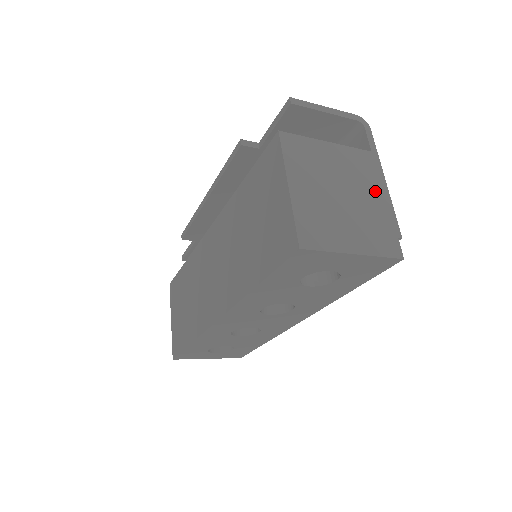
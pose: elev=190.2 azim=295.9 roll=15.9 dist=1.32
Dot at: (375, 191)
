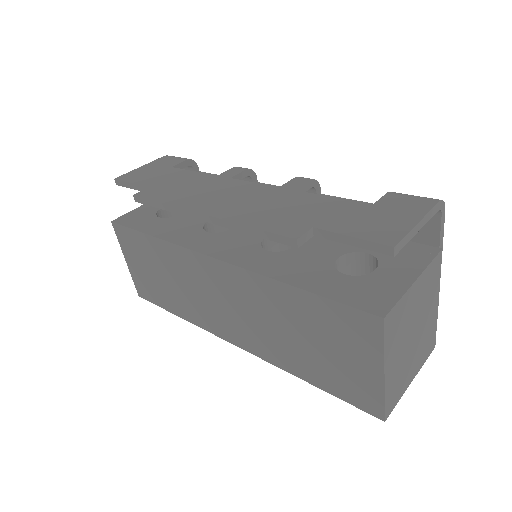
Dot at: (434, 300)
